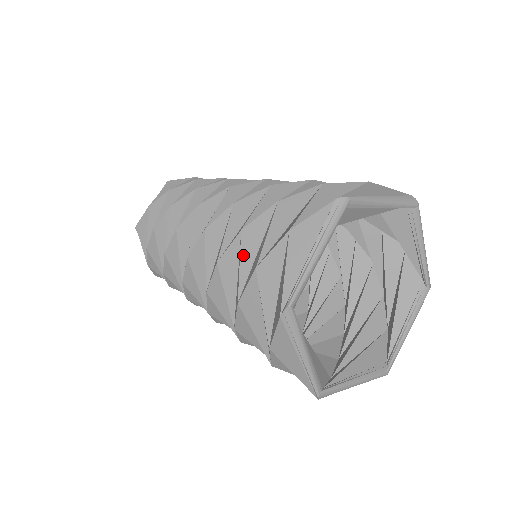
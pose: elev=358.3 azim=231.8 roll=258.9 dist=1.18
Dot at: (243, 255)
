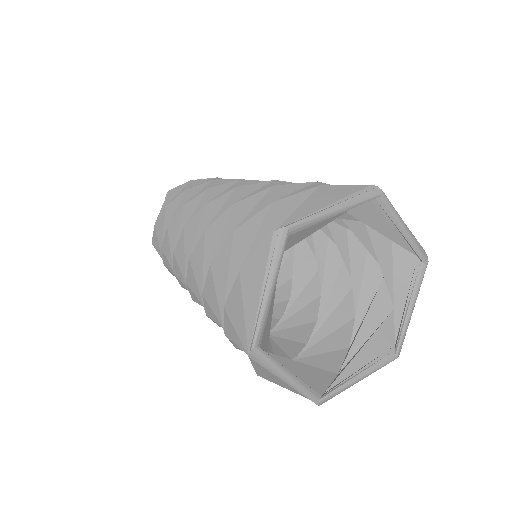
Dot at: (217, 288)
